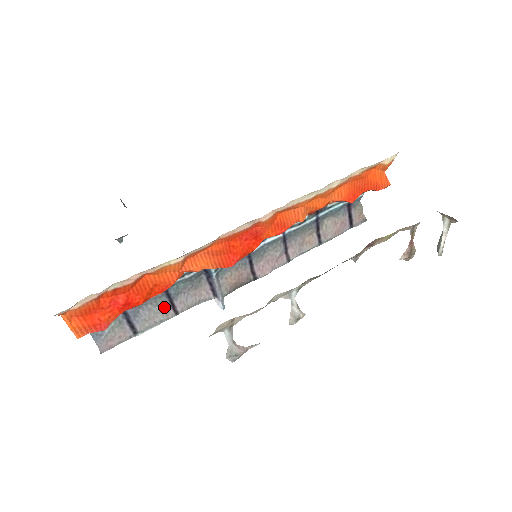
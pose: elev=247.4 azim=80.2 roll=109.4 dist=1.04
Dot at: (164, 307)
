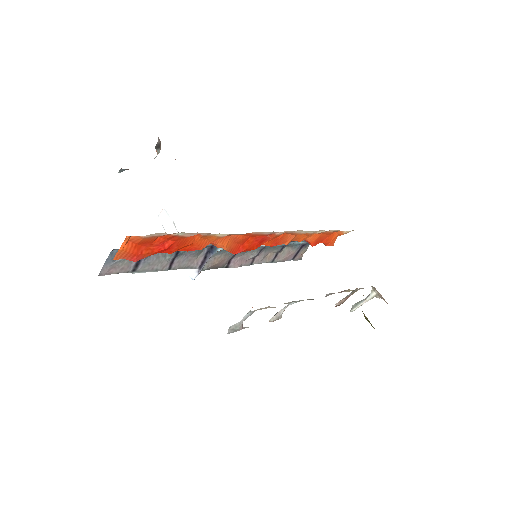
Dot at: (167, 260)
